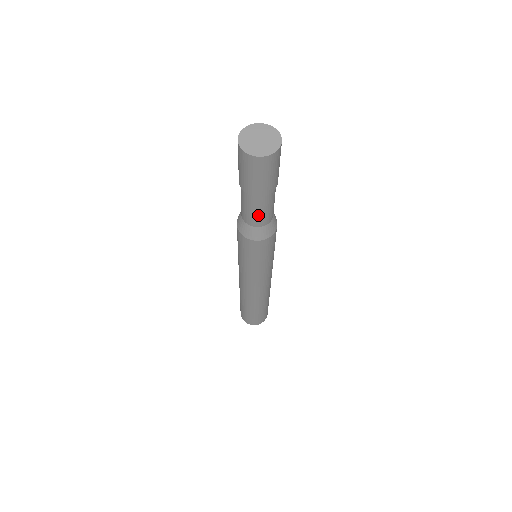
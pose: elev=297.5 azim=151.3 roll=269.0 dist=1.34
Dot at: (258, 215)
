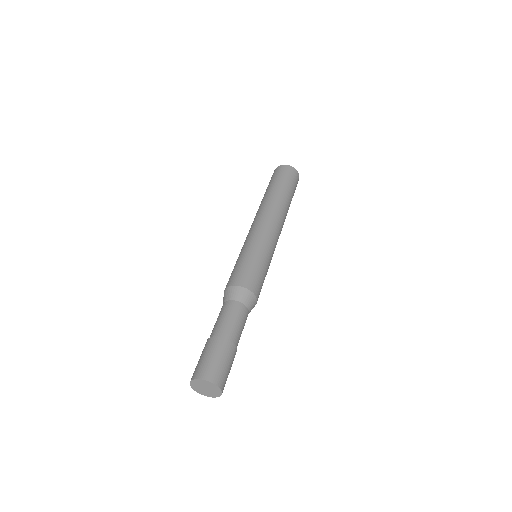
Dot at: occluded
